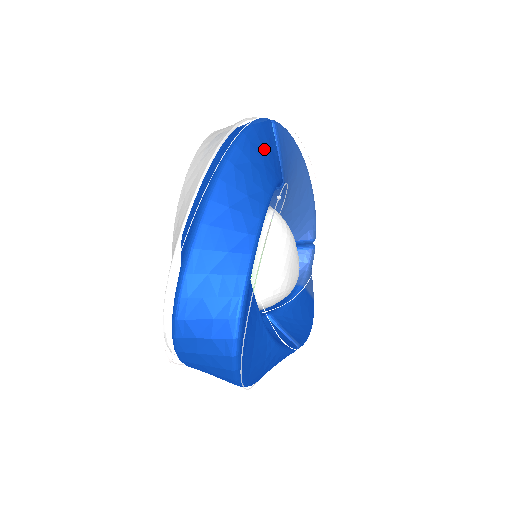
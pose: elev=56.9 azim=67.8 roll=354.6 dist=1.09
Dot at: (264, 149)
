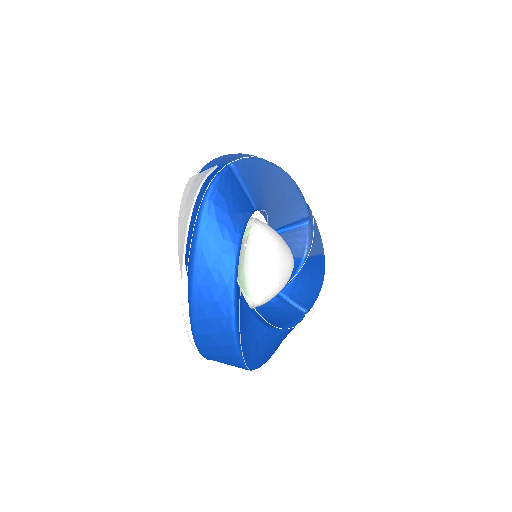
Dot at: (227, 201)
